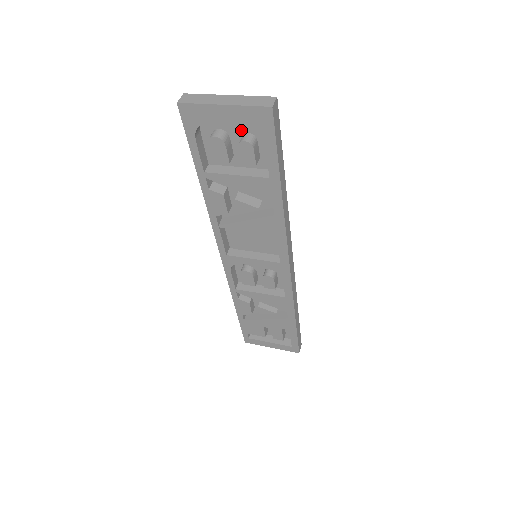
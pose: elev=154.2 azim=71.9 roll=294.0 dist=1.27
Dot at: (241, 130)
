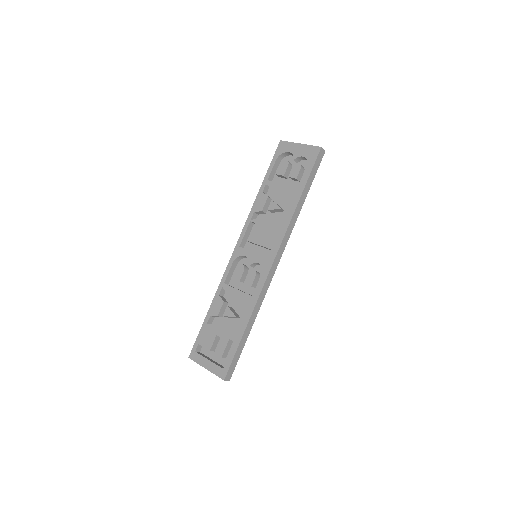
Dot at: occluded
